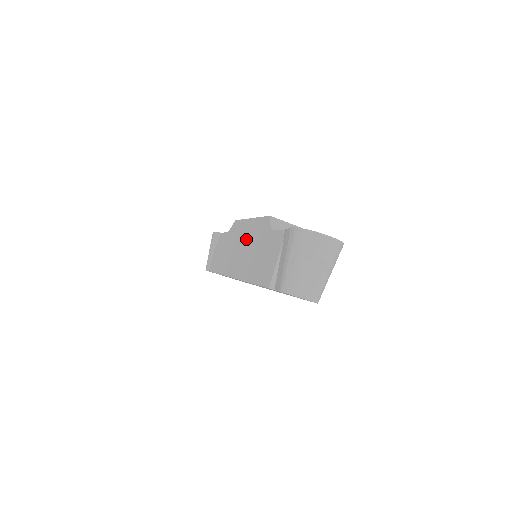
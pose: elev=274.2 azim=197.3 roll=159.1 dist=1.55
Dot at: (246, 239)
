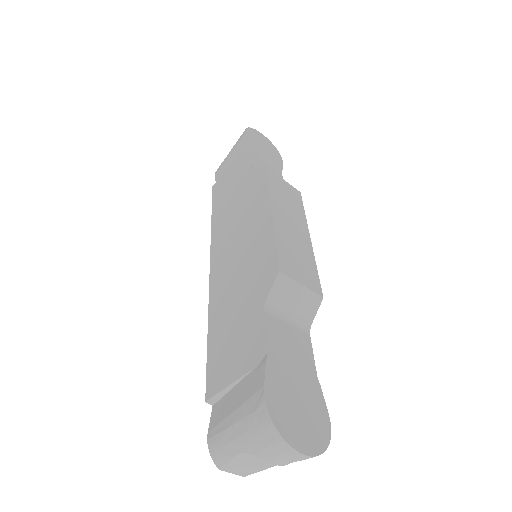
Dot at: (248, 240)
